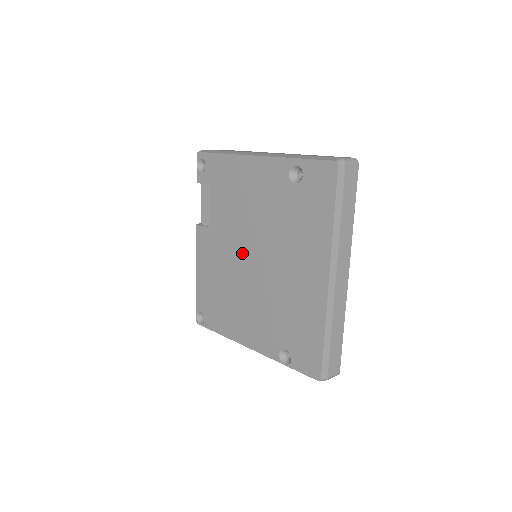
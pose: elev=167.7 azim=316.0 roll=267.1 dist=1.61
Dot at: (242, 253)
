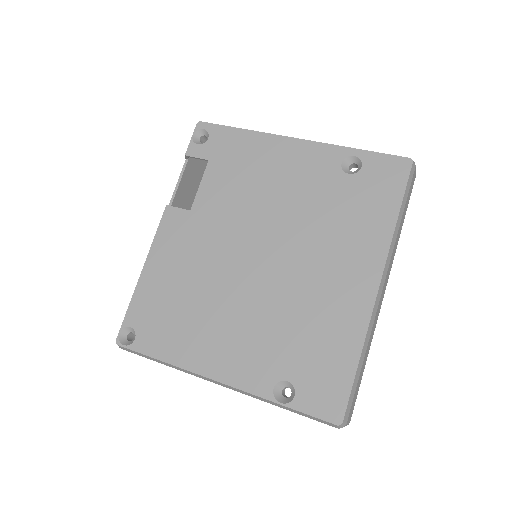
Dot at: (241, 247)
